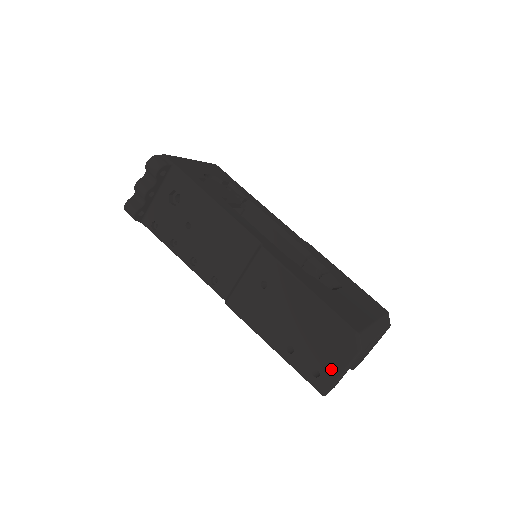
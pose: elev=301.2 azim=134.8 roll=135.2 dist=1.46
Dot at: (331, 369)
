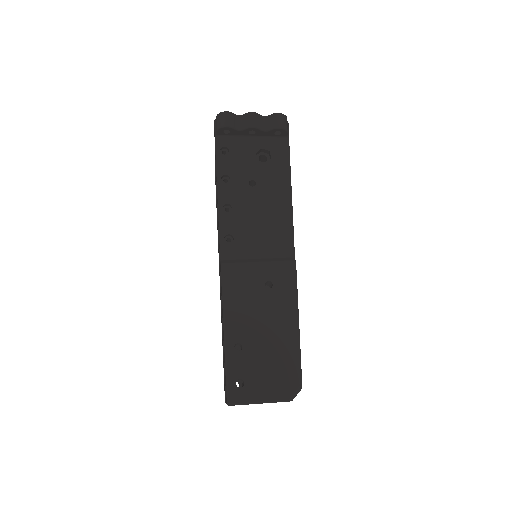
Dot at: (256, 392)
